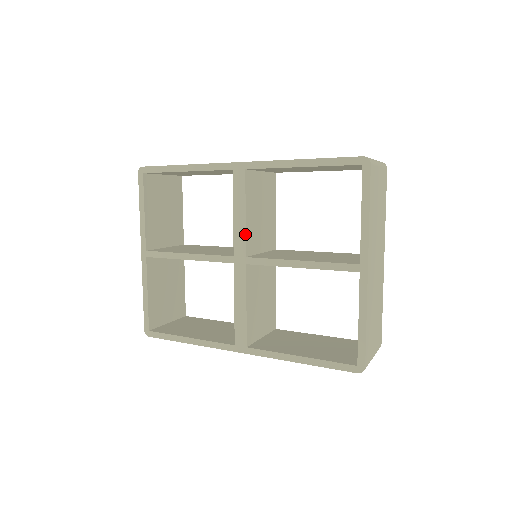
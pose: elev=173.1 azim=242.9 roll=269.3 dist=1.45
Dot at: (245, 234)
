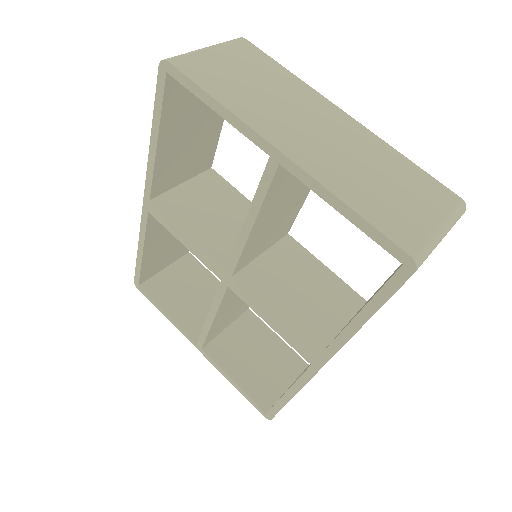
Dot at: (204, 251)
